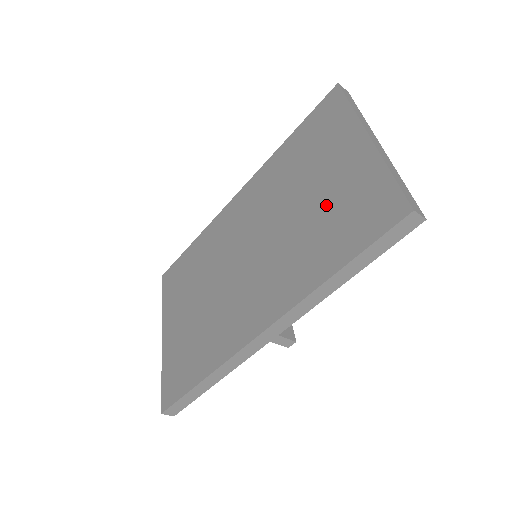
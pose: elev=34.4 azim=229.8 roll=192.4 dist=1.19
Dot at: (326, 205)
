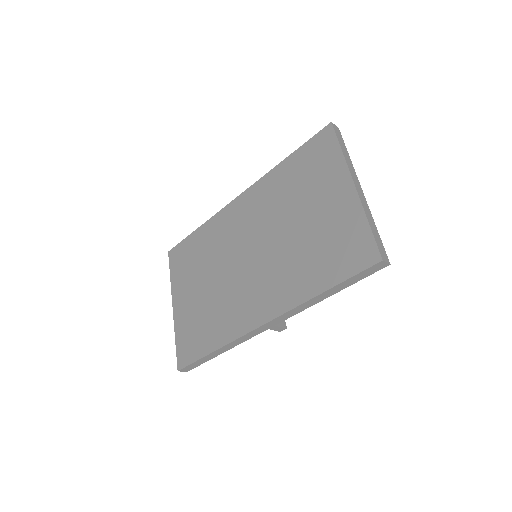
Dot at: (317, 234)
